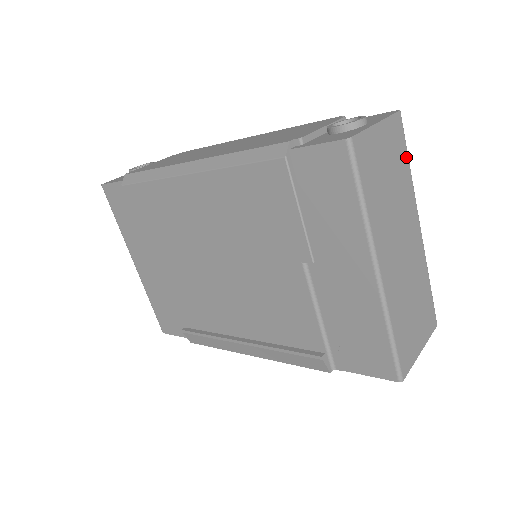
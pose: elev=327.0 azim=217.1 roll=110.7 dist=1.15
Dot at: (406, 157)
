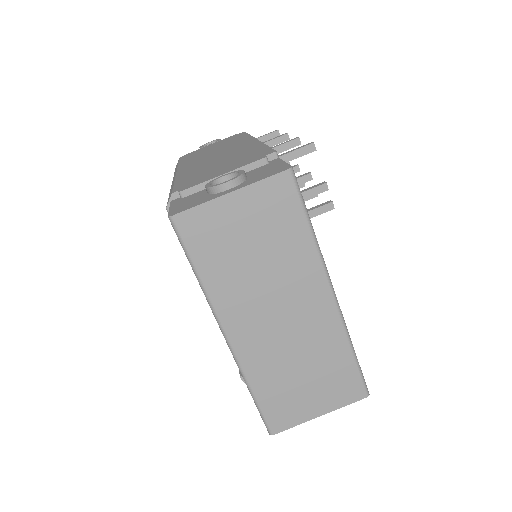
Dot at: (301, 221)
